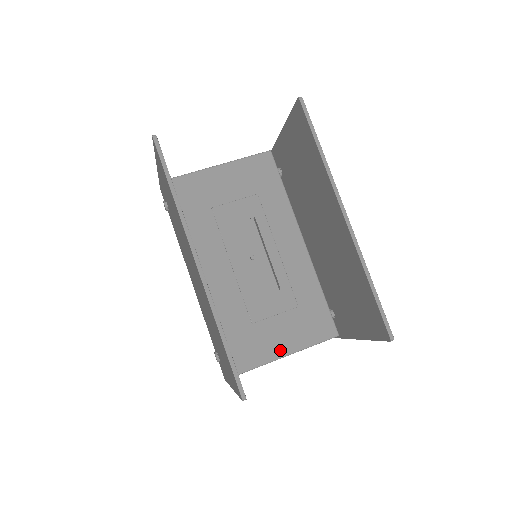
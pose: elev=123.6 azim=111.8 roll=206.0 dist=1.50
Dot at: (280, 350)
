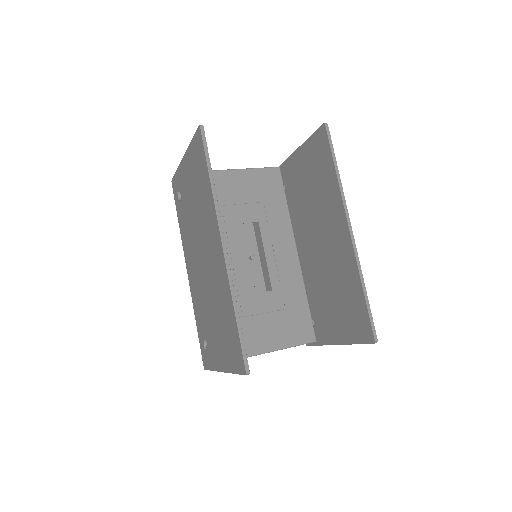
Dot at: (264, 346)
